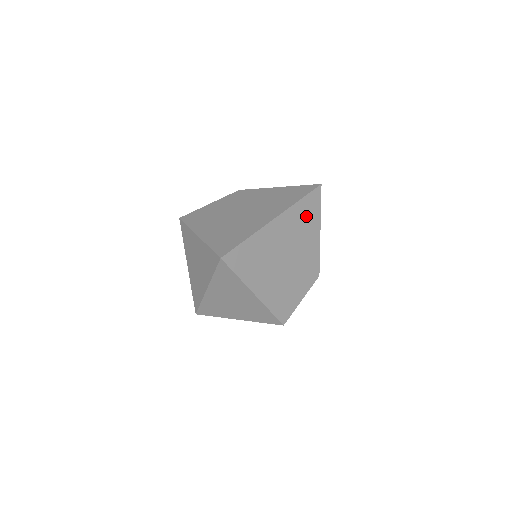
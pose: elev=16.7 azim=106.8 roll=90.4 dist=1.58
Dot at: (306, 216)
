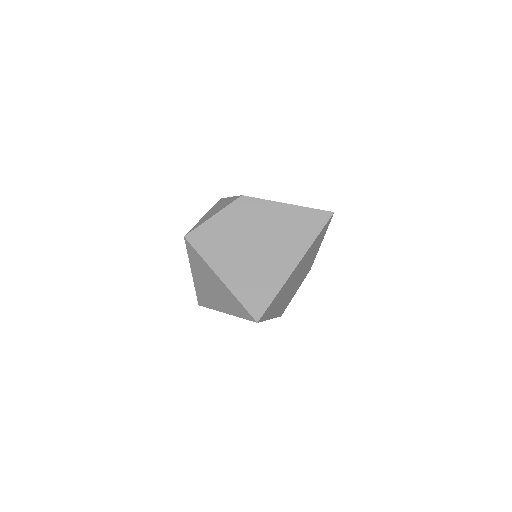
Dot at: (316, 243)
